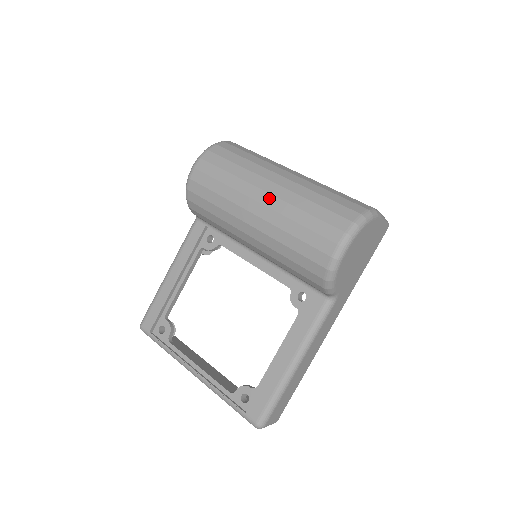
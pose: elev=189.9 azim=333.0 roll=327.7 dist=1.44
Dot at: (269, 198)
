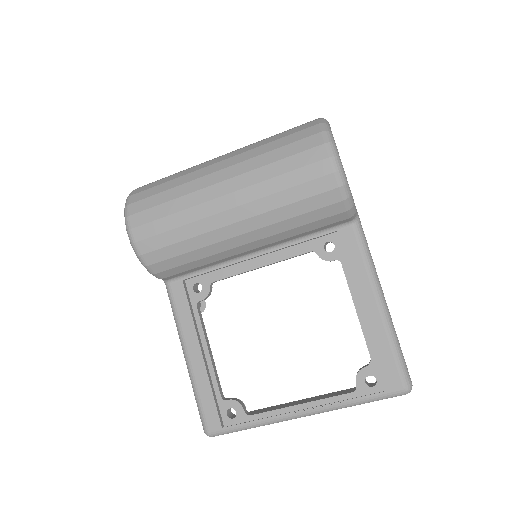
Dot at: (230, 183)
